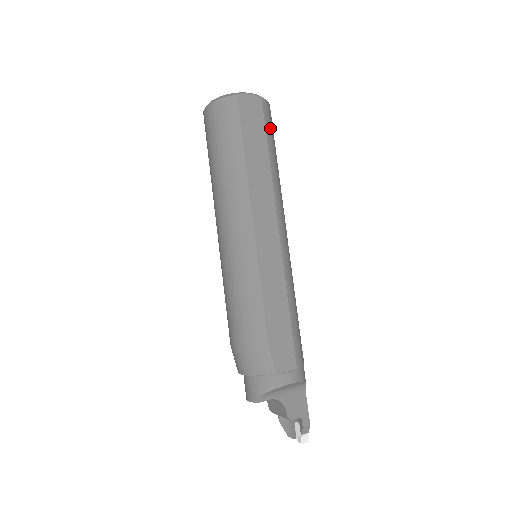
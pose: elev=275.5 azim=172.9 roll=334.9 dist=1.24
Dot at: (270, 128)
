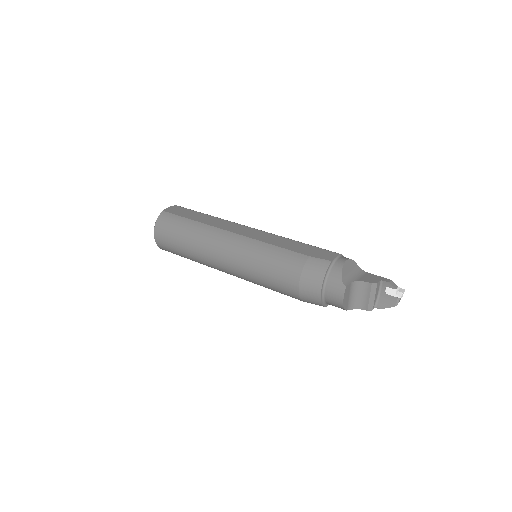
Dot at: occluded
